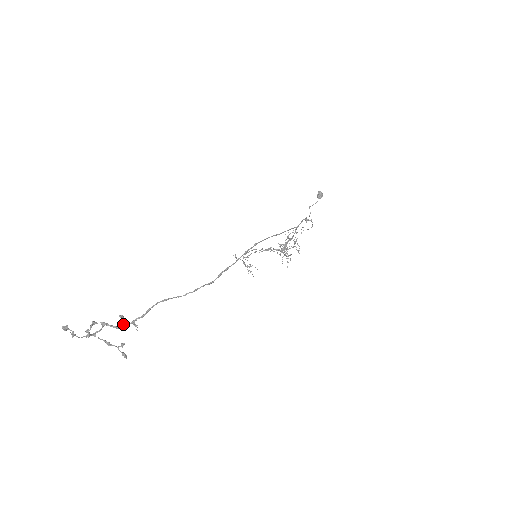
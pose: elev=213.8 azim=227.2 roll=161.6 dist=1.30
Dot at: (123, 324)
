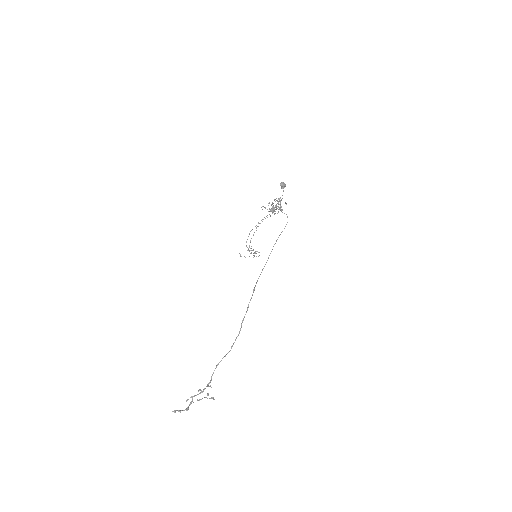
Dot at: (202, 391)
